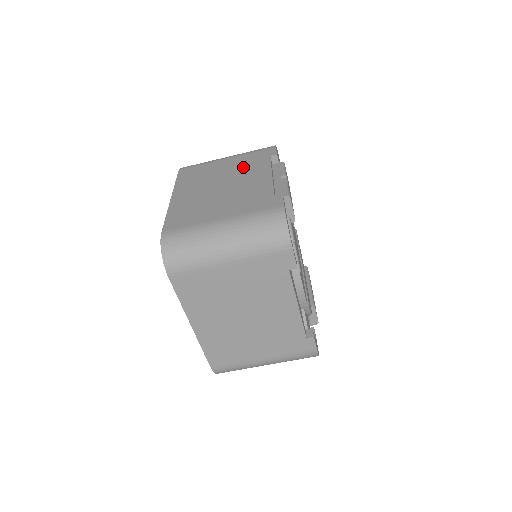
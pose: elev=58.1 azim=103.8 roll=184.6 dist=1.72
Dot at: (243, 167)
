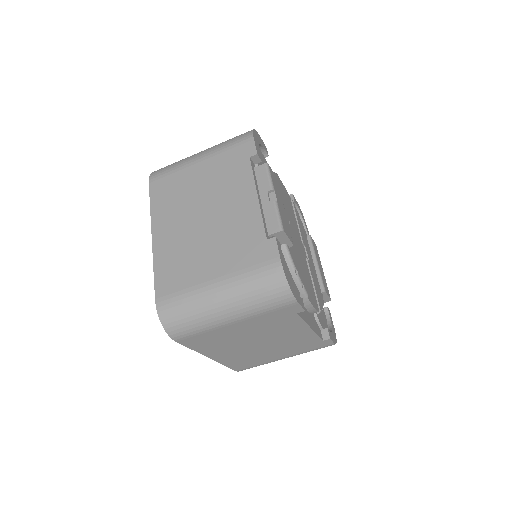
Dot at: (222, 180)
